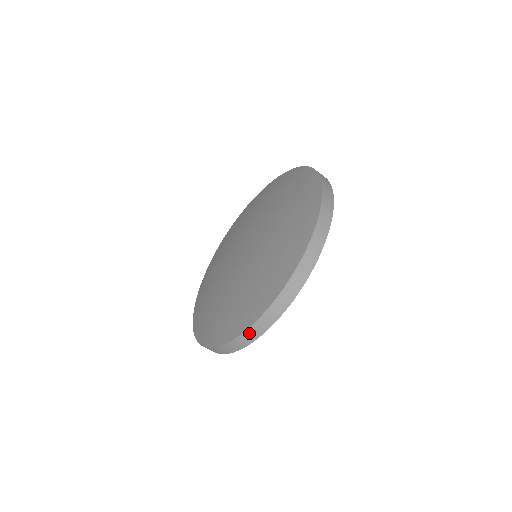
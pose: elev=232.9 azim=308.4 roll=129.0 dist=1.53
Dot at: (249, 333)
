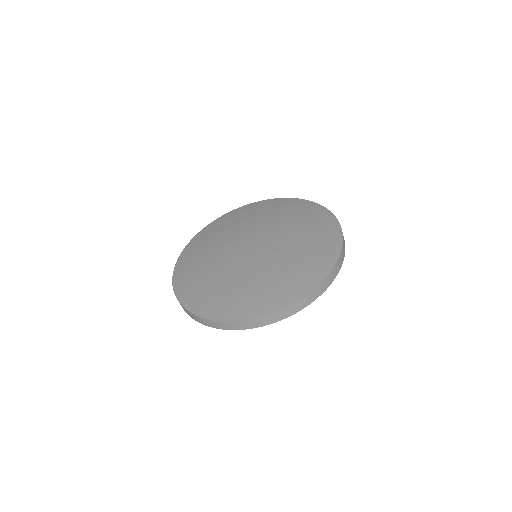
Dot at: (239, 324)
